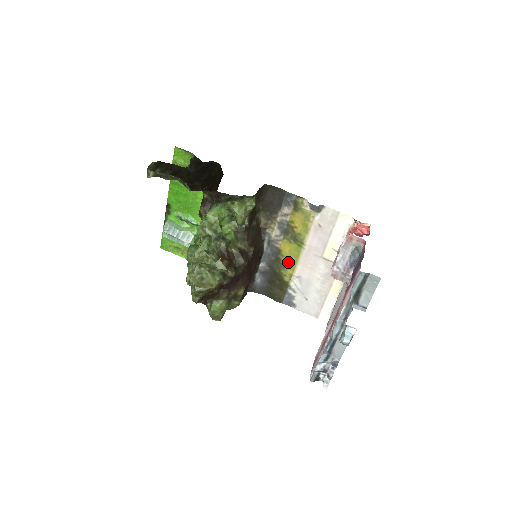
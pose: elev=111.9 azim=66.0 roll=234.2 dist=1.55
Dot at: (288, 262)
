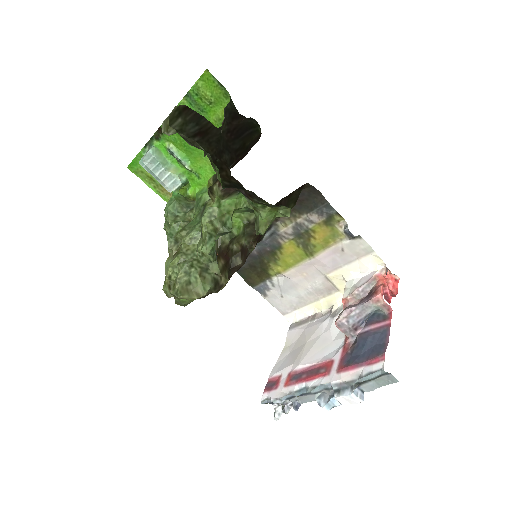
Dot at: (283, 261)
